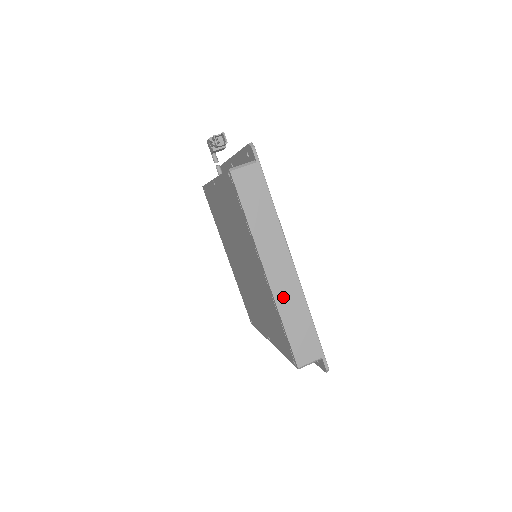
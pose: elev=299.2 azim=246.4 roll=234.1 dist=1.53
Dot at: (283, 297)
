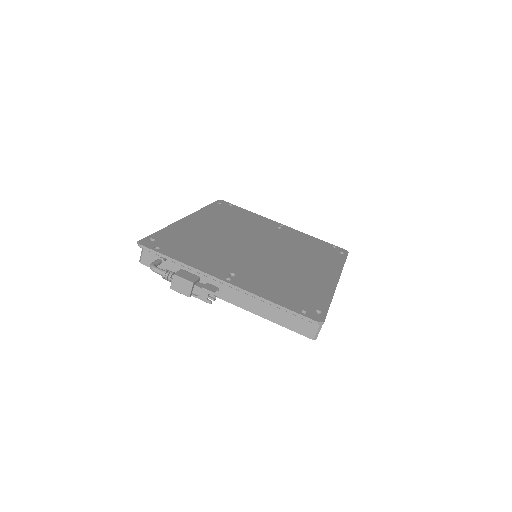
Dot at: occluded
